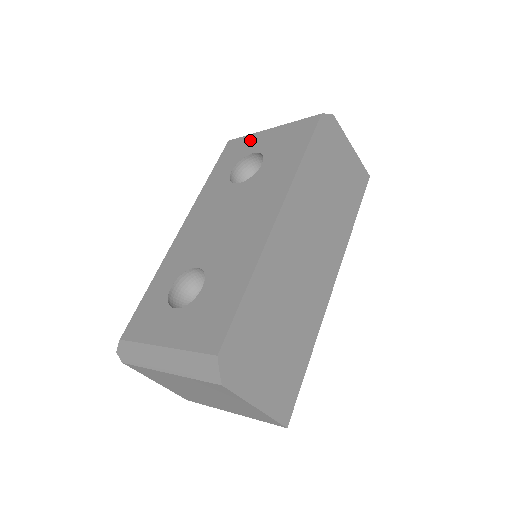
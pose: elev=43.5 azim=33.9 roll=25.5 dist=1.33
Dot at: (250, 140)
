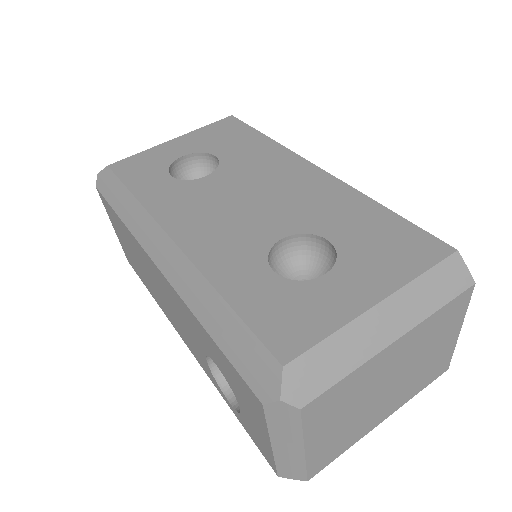
Dot at: (154, 153)
